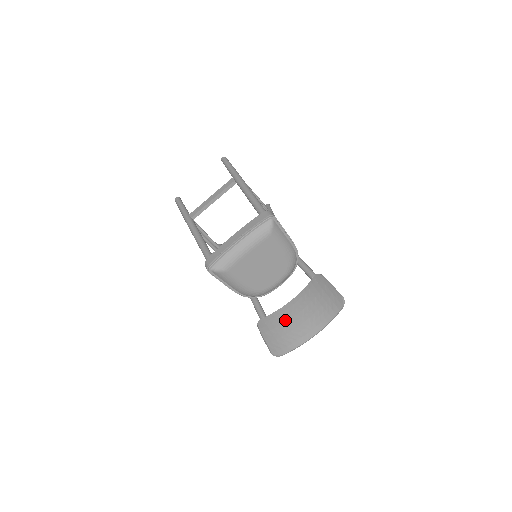
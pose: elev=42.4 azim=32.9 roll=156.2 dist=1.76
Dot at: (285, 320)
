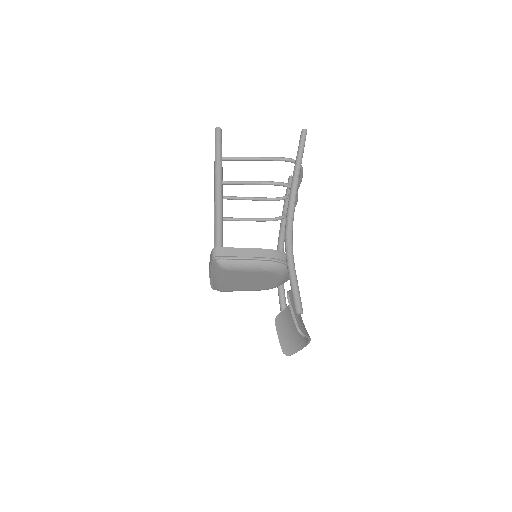
Dot at: (291, 320)
